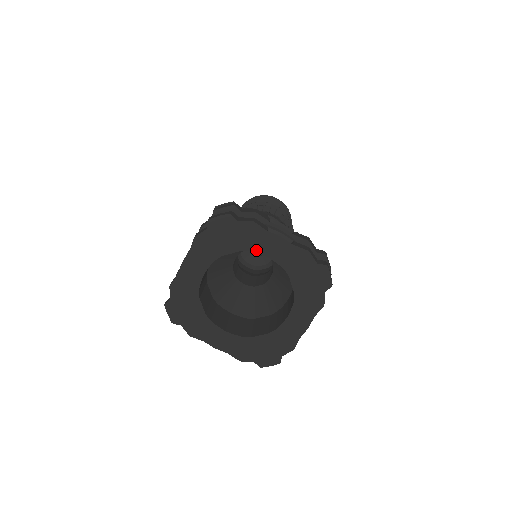
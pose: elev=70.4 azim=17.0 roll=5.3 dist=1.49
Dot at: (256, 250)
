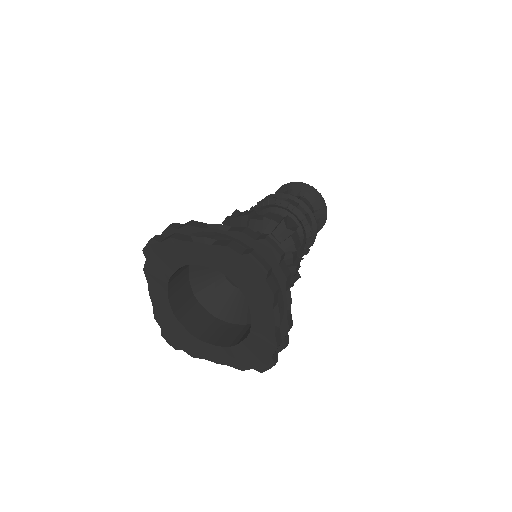
Dot at: (251, 304)
